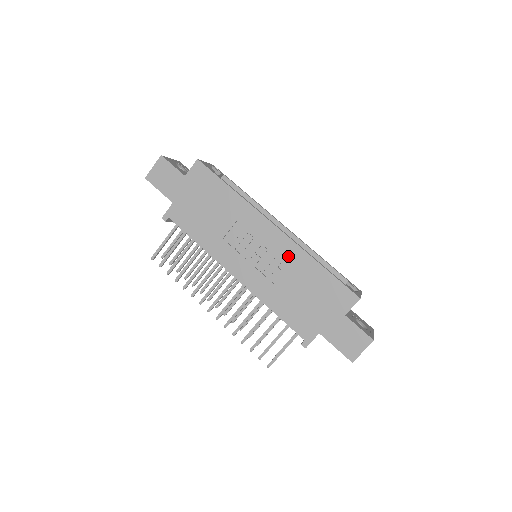
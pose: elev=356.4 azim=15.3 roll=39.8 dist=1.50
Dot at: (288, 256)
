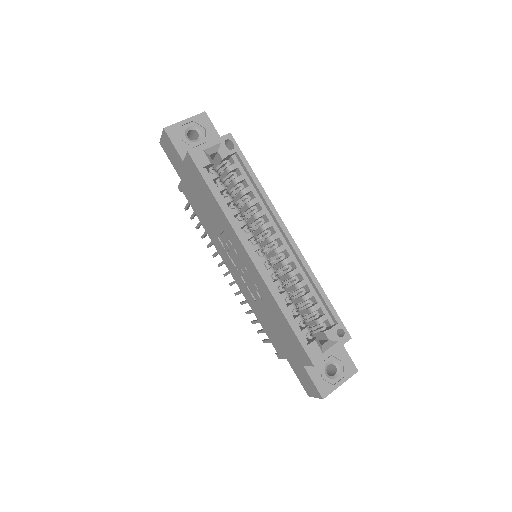
Dot at: (262, 290)
